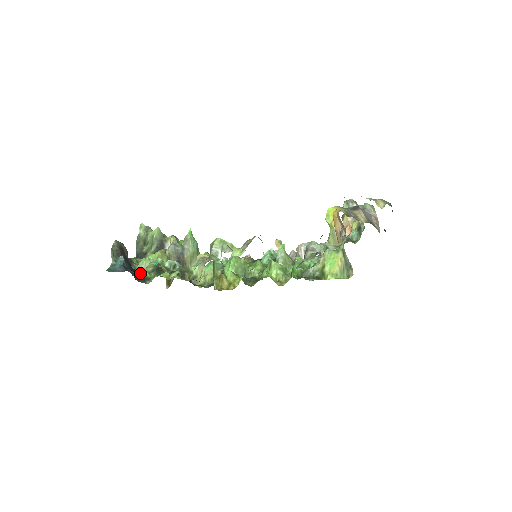
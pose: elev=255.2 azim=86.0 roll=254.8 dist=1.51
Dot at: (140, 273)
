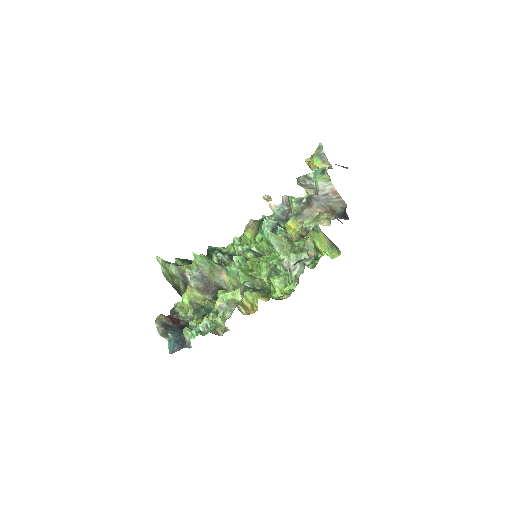
Dot at: (190, 346)
